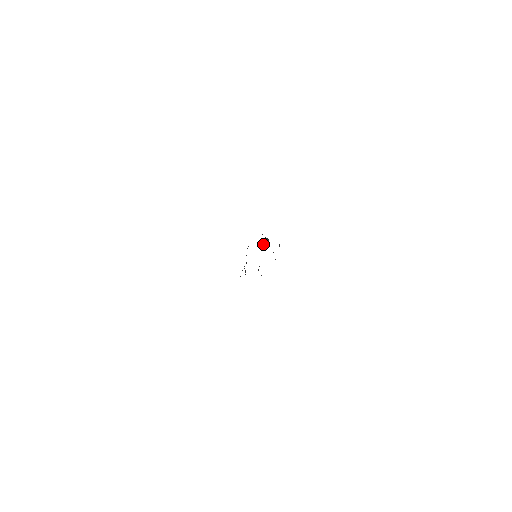
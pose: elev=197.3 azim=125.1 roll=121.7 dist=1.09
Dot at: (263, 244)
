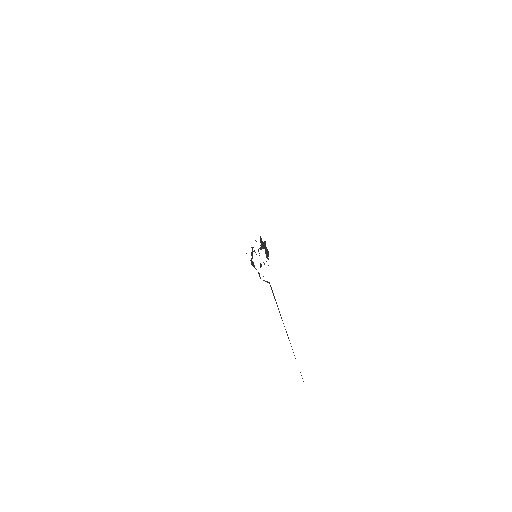
Dot at: (261, 247)
